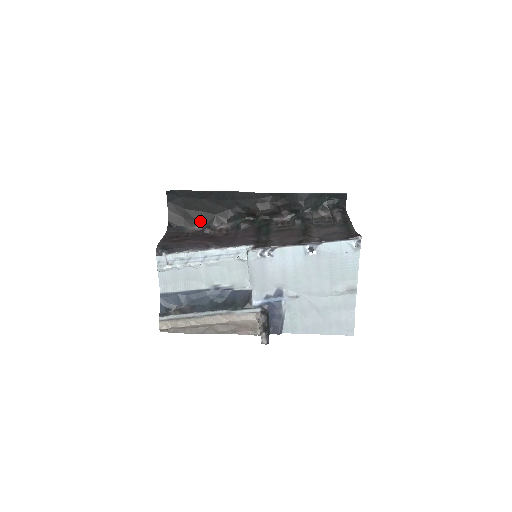
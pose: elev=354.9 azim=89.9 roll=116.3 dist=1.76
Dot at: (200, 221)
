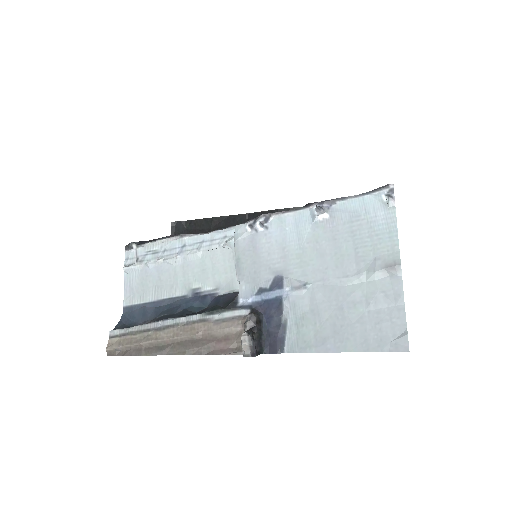
Dot at: occluded
